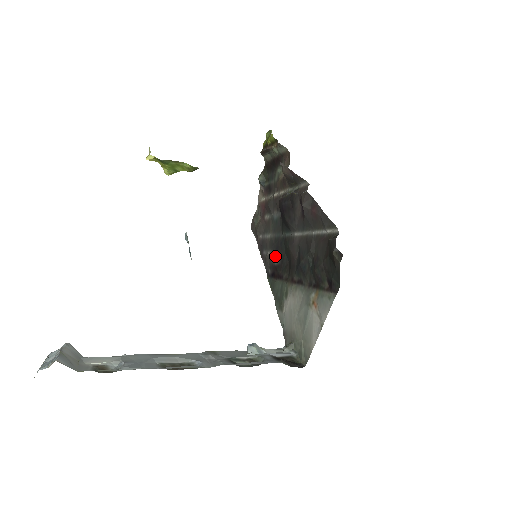
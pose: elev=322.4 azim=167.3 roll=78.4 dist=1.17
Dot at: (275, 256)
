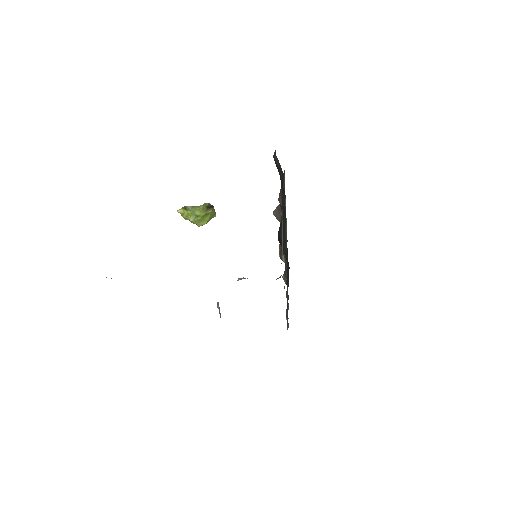
Dot at: occluded
